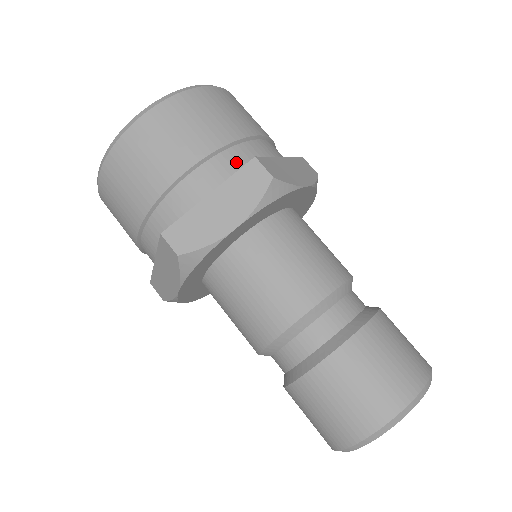
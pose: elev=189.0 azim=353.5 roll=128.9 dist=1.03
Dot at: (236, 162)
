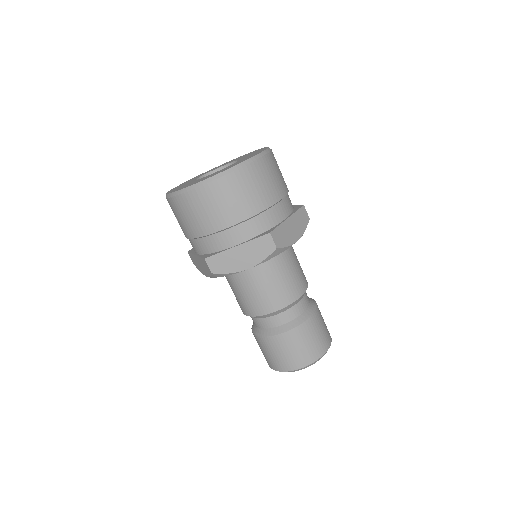
Dot at: (291, 203)
